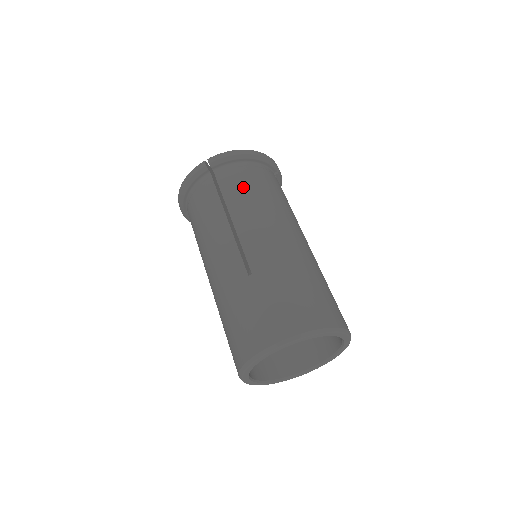
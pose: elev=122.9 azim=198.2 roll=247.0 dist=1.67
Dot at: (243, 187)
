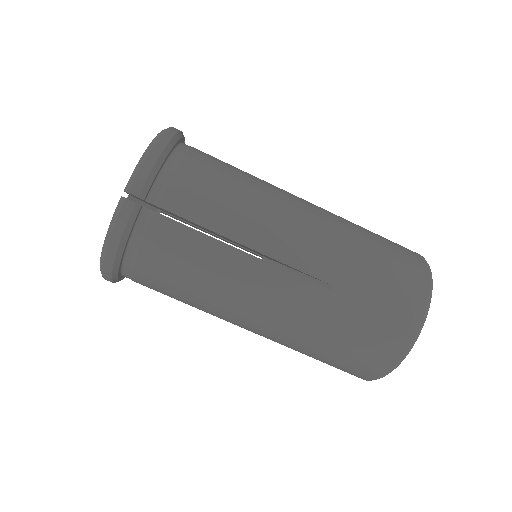
Dot at: (169, 293)
